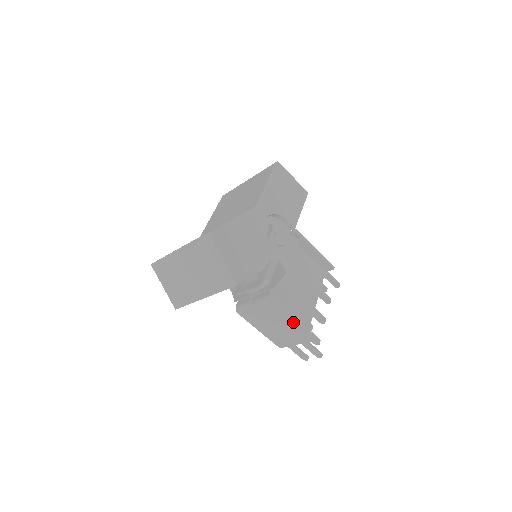
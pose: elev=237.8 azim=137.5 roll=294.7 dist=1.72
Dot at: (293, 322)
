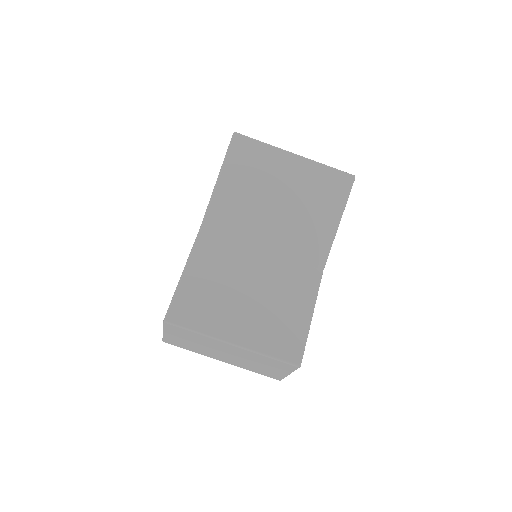
Dot at: occluded
